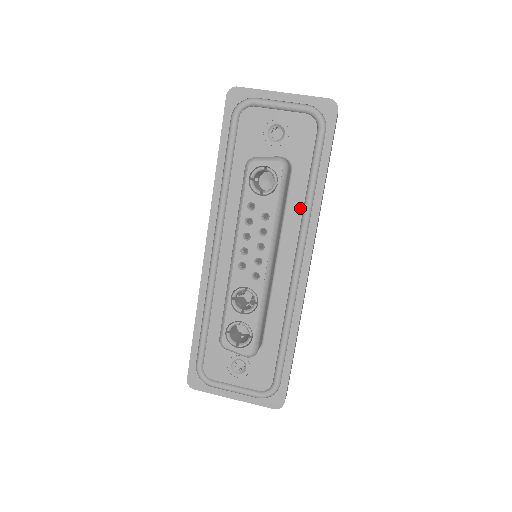
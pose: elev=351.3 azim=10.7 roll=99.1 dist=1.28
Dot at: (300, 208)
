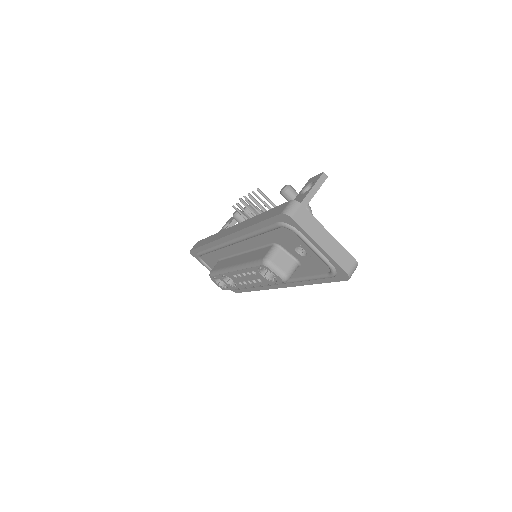
Dot at: (291, 276)
